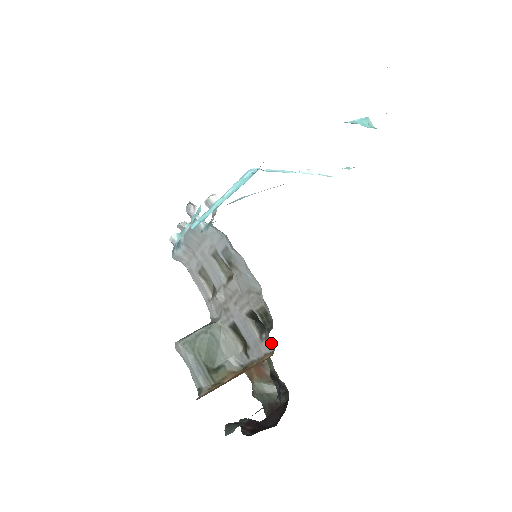
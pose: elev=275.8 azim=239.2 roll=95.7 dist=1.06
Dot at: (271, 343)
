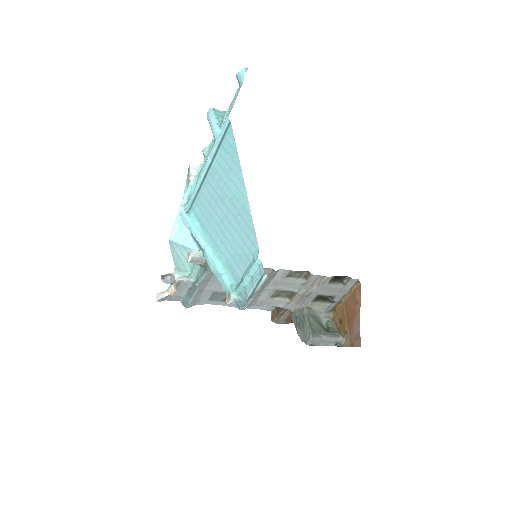
Dot at: (355, 279)
